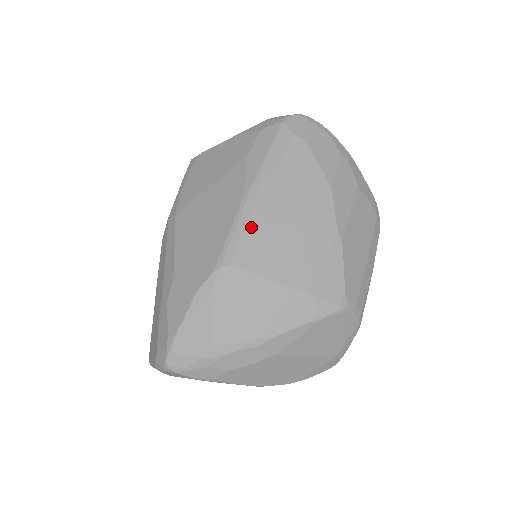
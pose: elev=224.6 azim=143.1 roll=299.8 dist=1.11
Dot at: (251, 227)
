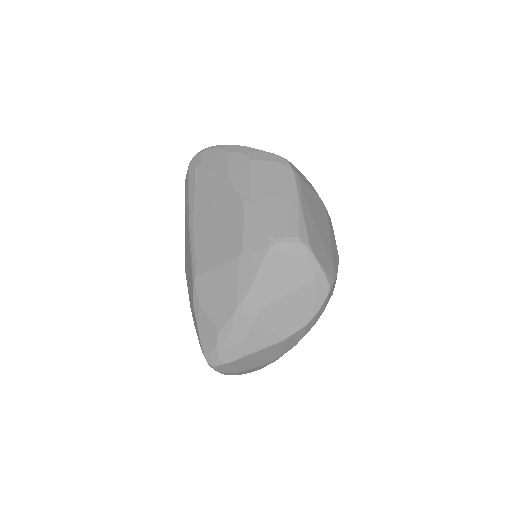
Dot at: (197, 243)
